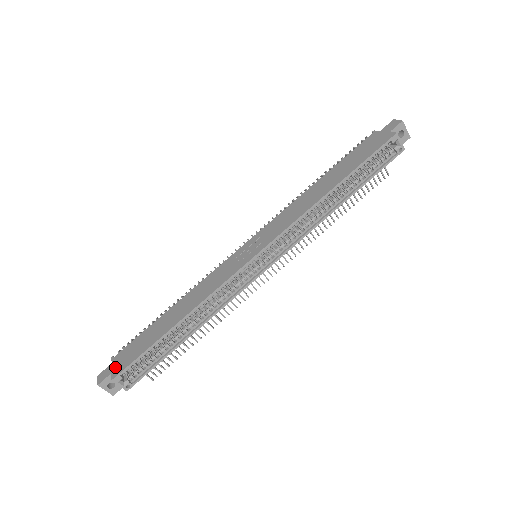
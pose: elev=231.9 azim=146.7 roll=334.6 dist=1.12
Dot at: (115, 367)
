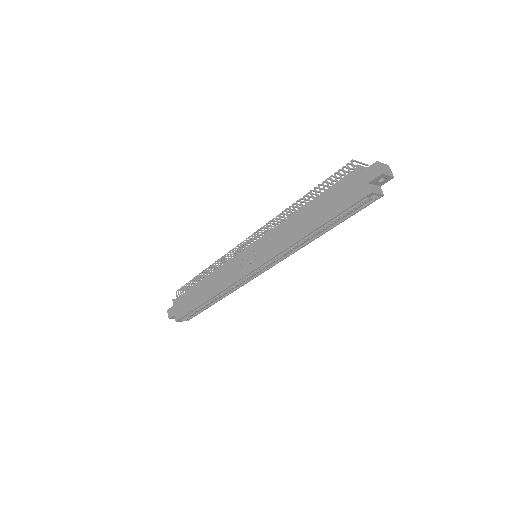
Dot at: (176, 312)
